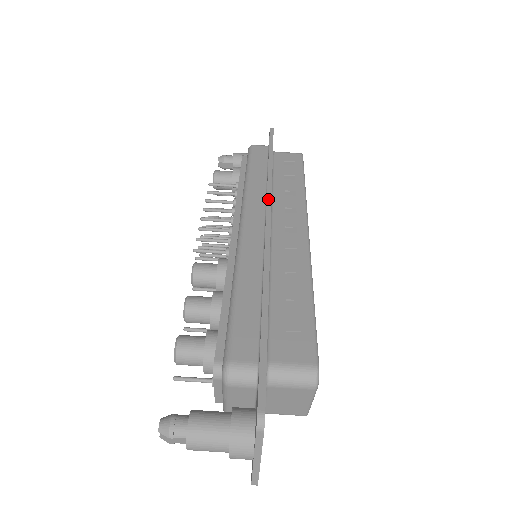
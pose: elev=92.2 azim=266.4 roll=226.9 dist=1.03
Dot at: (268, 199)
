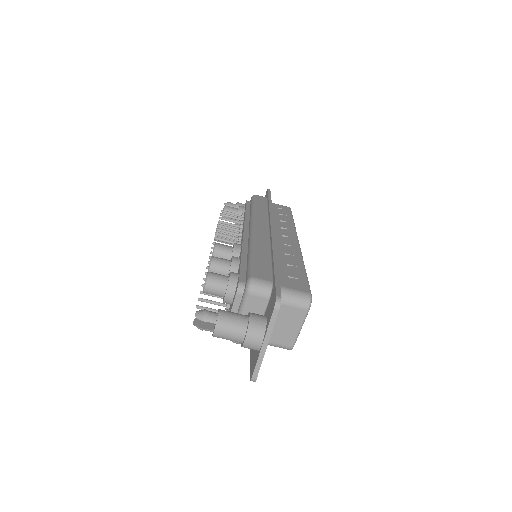
Dot at: (271, 217)
